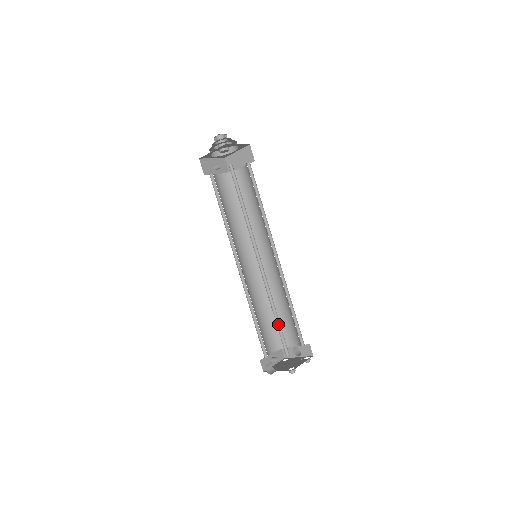
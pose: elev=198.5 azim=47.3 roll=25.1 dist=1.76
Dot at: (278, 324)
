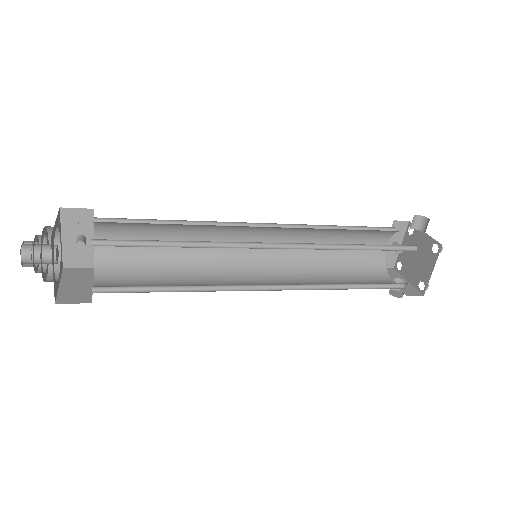
Dot at: (362, 284)
